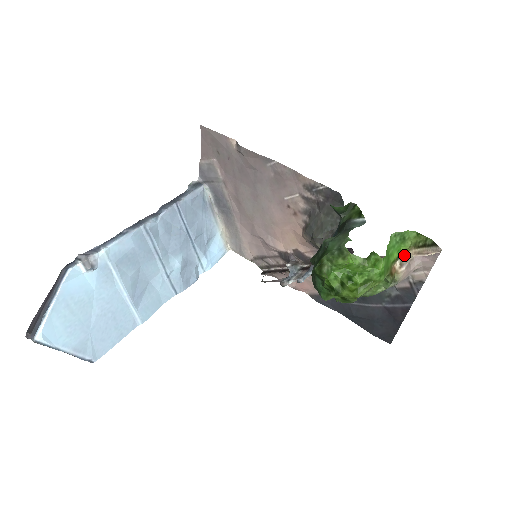
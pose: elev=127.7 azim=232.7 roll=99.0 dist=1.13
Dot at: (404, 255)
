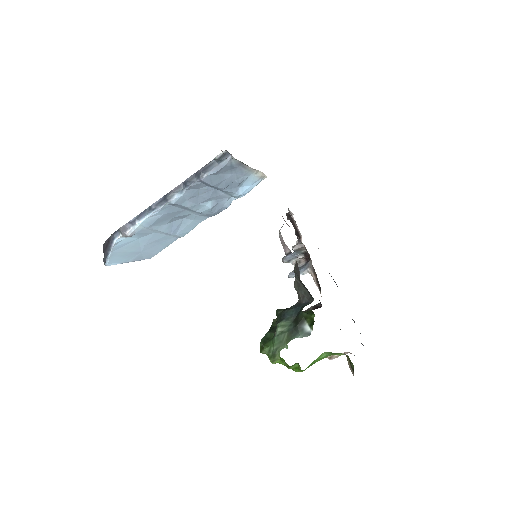
Dot at: occluded
